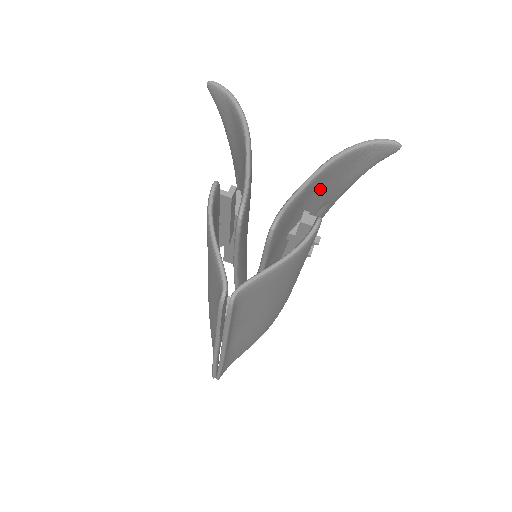
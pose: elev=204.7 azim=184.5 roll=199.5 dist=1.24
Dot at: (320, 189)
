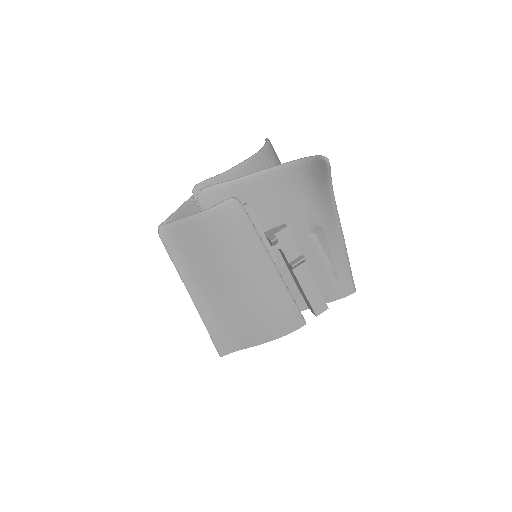
Dot at: (278, 197)
